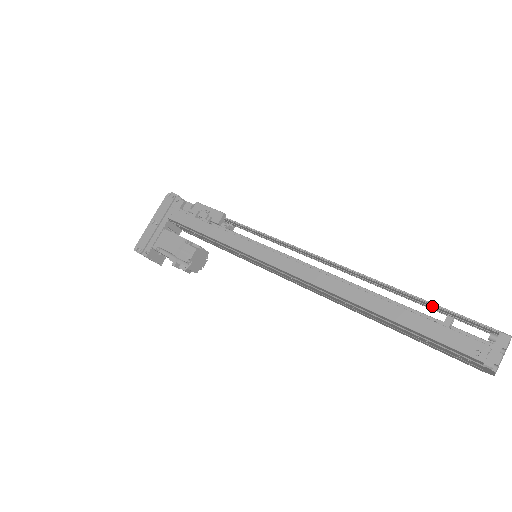
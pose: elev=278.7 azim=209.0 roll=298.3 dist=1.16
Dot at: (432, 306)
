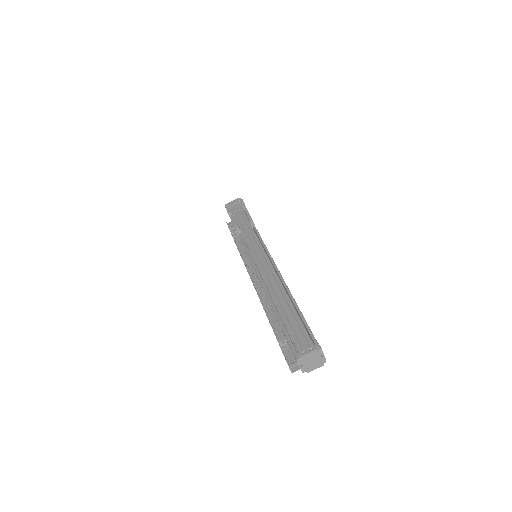
Dot at: (288, 319)
